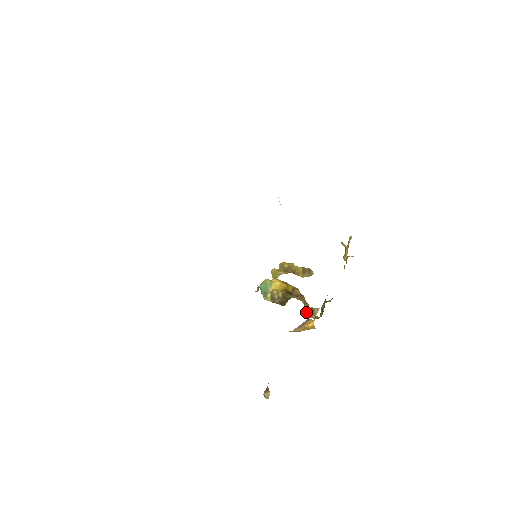
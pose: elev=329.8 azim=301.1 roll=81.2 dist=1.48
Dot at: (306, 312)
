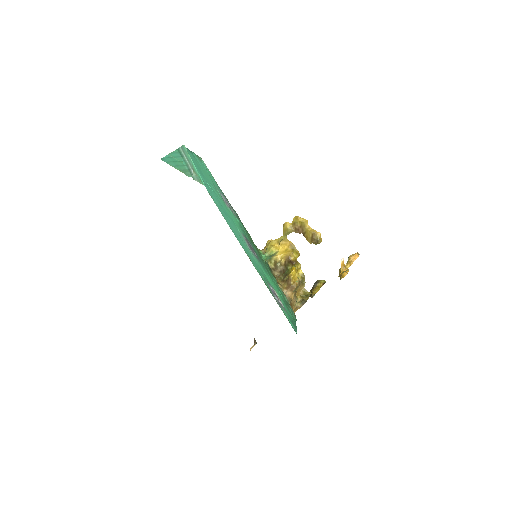
Dot at: (298, 290)
